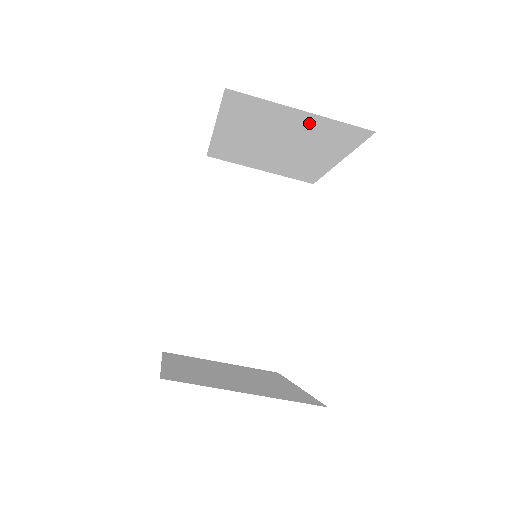
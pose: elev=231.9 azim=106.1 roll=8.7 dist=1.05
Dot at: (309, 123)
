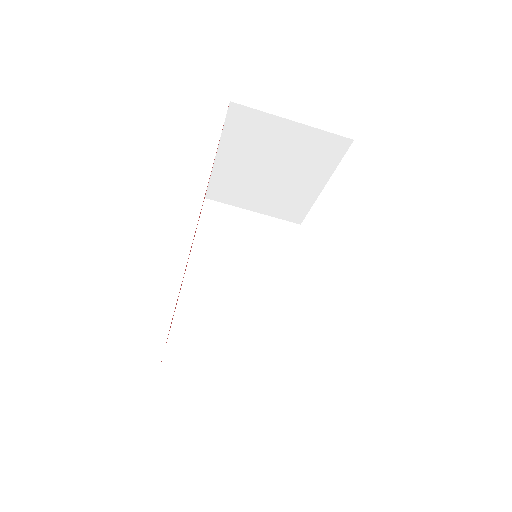
Dot at: (298, 137)
